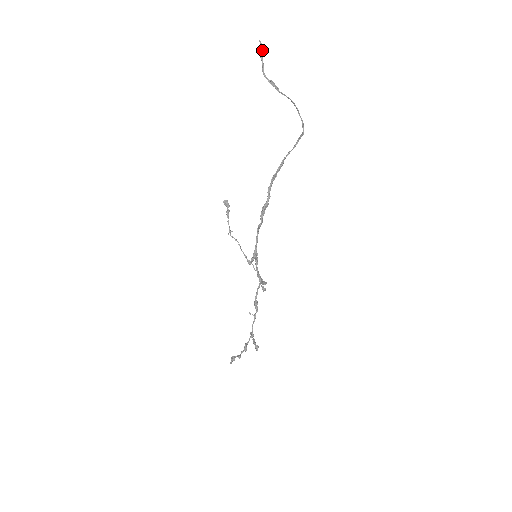
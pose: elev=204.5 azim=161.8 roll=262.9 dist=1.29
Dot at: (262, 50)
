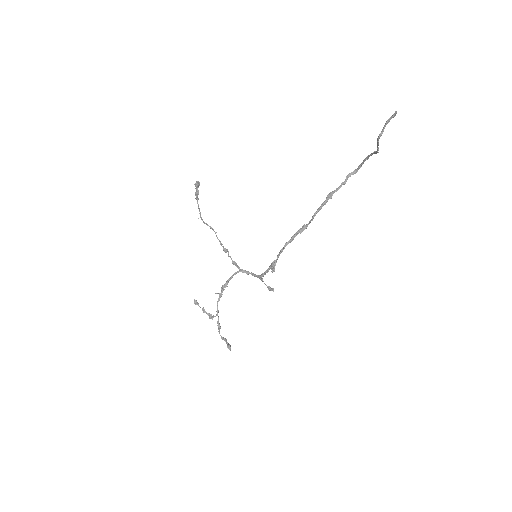
Dot at: occluded
